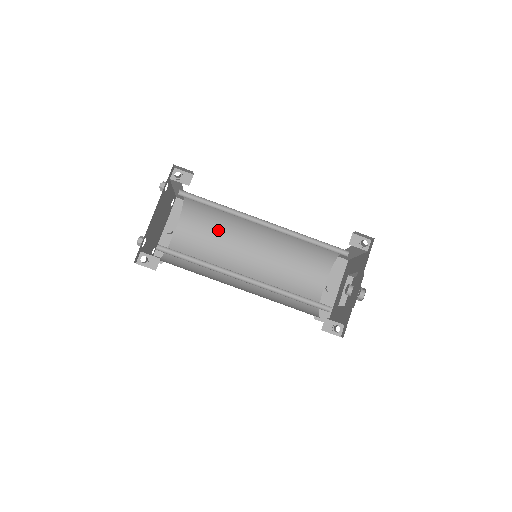
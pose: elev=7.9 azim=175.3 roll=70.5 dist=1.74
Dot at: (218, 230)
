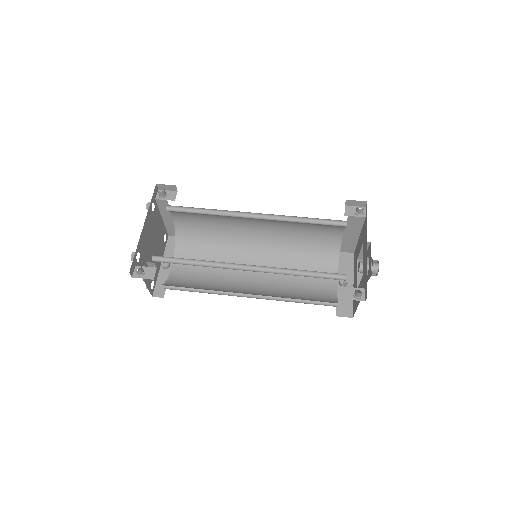
Dot at: (215, 253)
